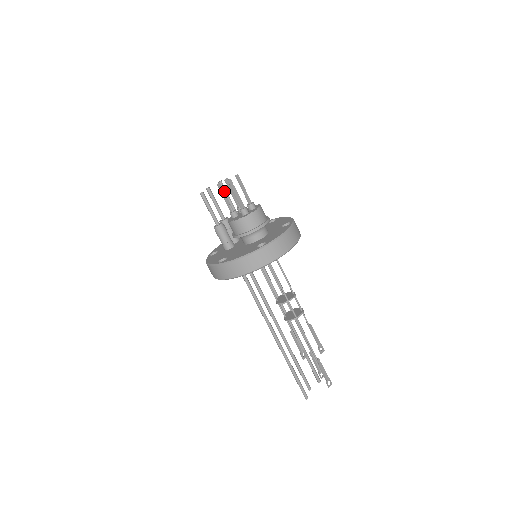
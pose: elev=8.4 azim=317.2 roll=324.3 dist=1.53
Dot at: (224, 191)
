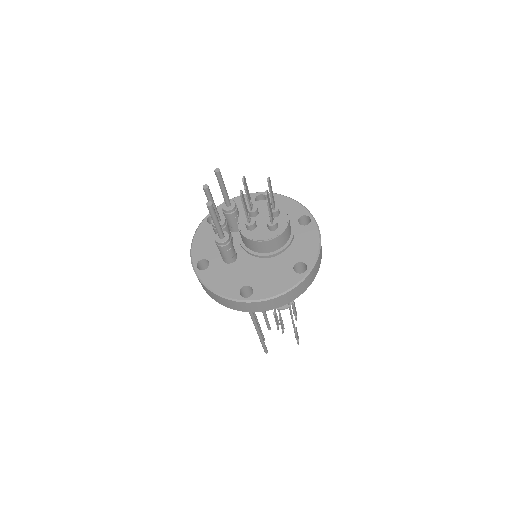
Dot at: (221, 183)
